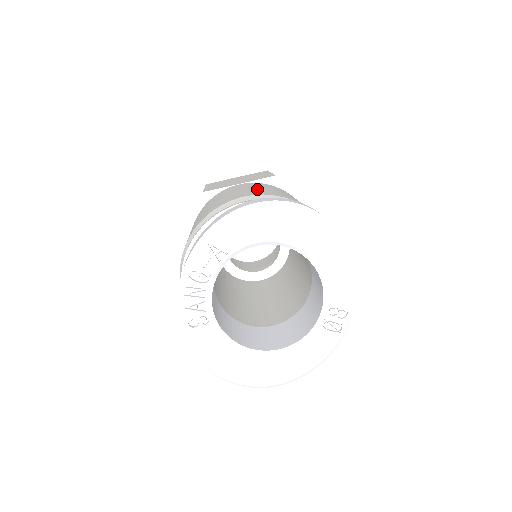
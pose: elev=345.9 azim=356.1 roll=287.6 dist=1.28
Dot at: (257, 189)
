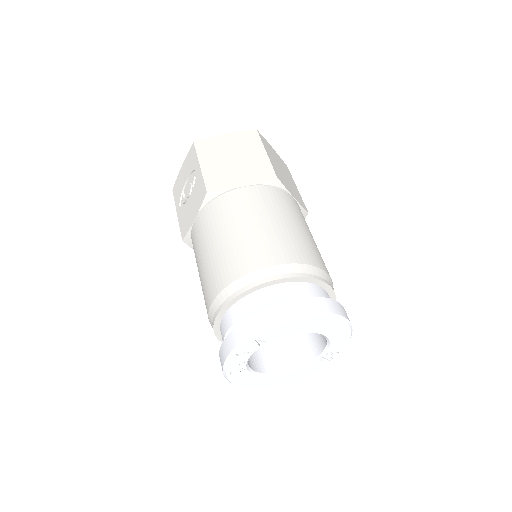
Dot at: (273, 232)
